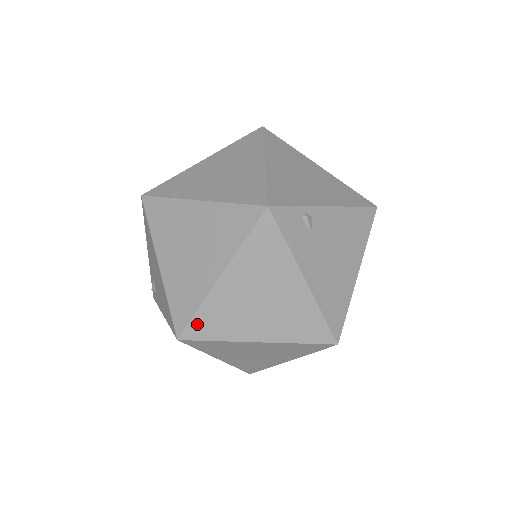
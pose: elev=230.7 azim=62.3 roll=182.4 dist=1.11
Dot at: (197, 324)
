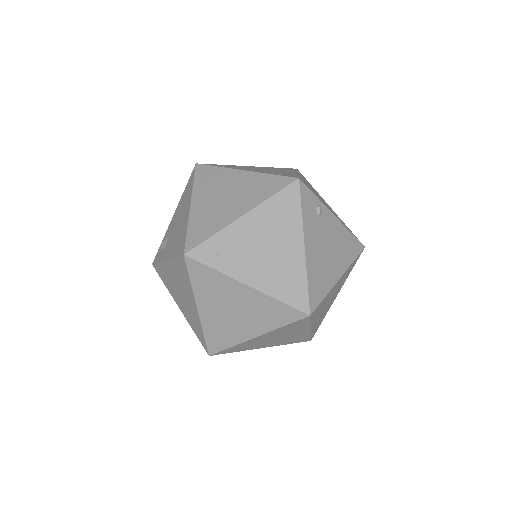
Dot at: (206, 247)
